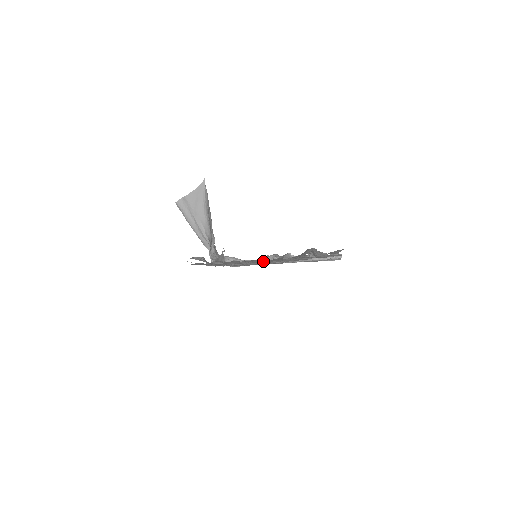
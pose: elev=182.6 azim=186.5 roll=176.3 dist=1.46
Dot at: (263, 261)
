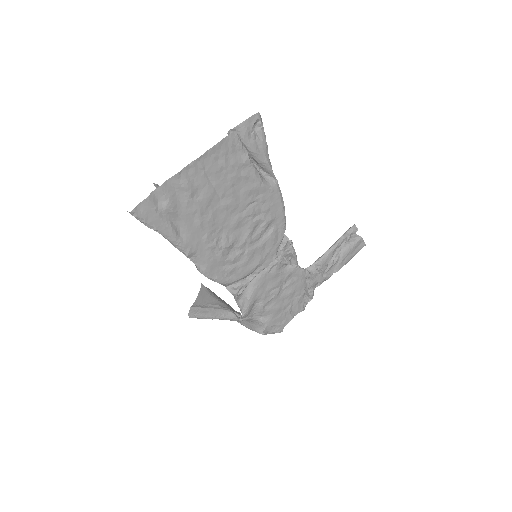
Dot at: (222, 201)
